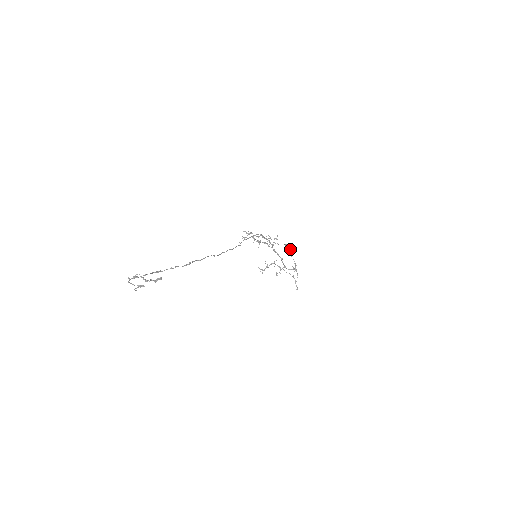
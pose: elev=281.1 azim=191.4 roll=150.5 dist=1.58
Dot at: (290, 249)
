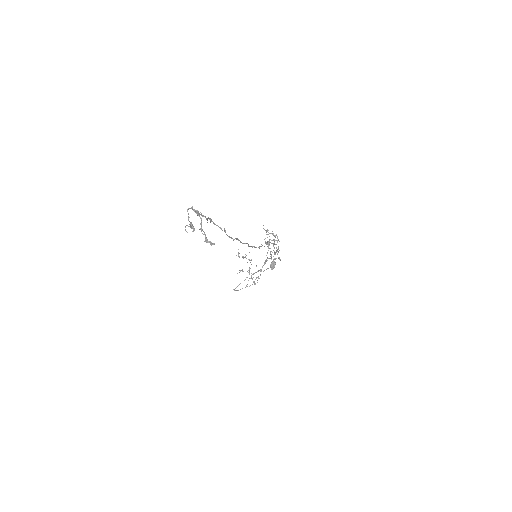
Dot at: (272, 268)
